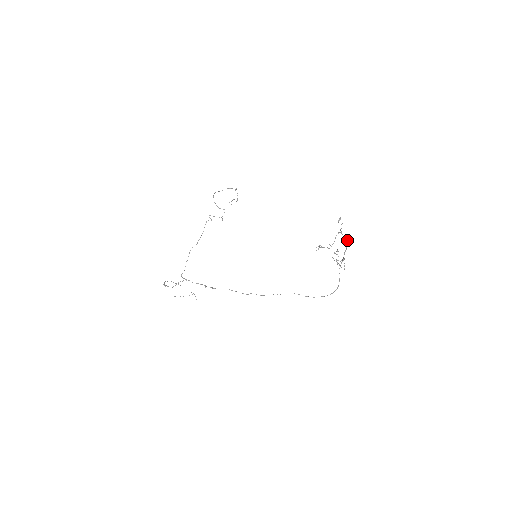
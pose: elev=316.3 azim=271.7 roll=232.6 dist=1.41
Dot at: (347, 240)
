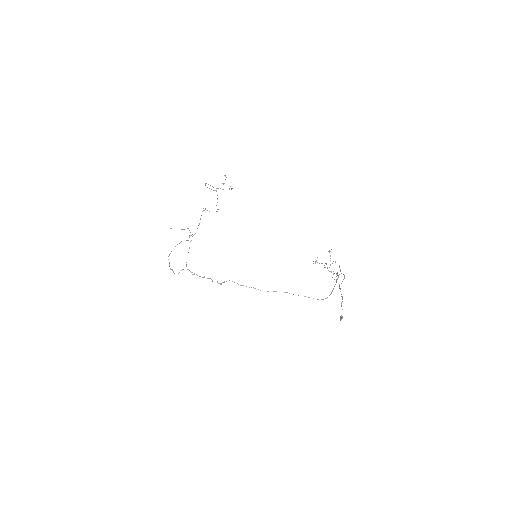
Dot at: occluded
